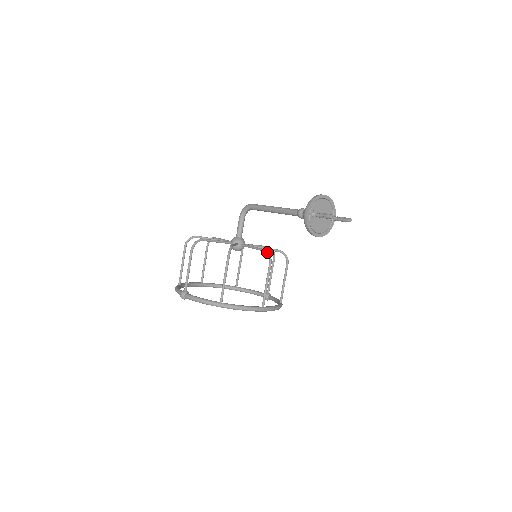
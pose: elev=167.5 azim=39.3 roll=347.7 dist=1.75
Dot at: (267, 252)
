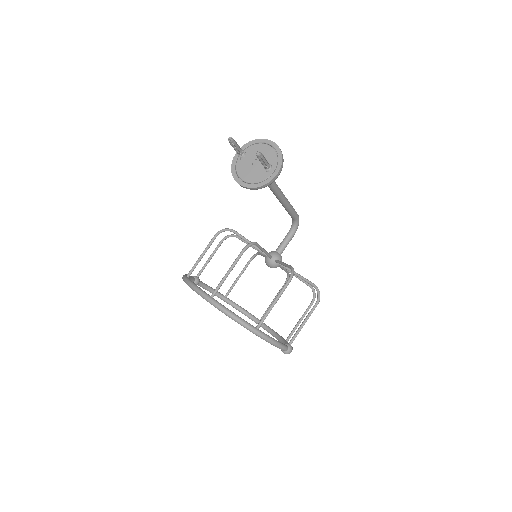
Dot at: (252, 242)
